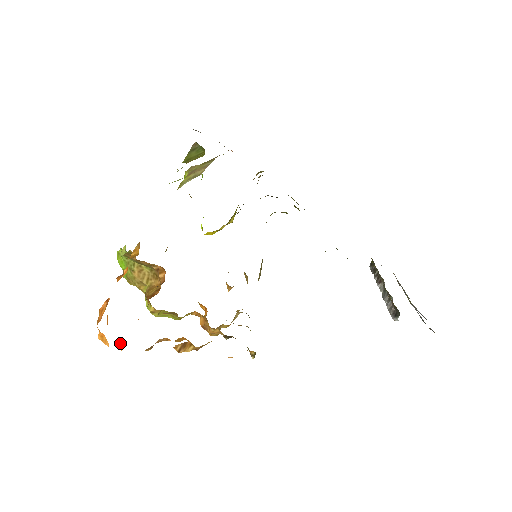
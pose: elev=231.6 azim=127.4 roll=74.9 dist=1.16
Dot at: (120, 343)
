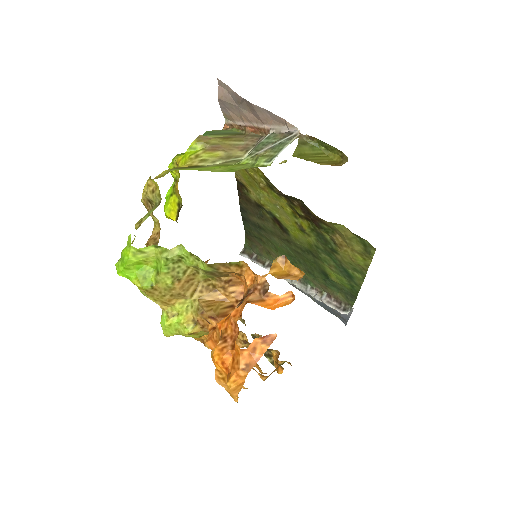
Dot at: occluded
